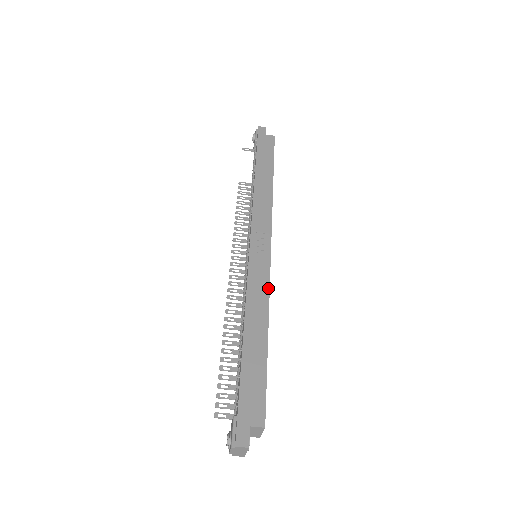
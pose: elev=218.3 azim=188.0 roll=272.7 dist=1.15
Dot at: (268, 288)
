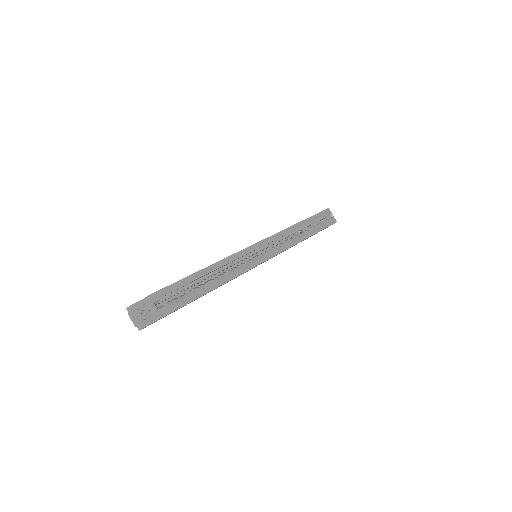
Dot at: (232, 255)
